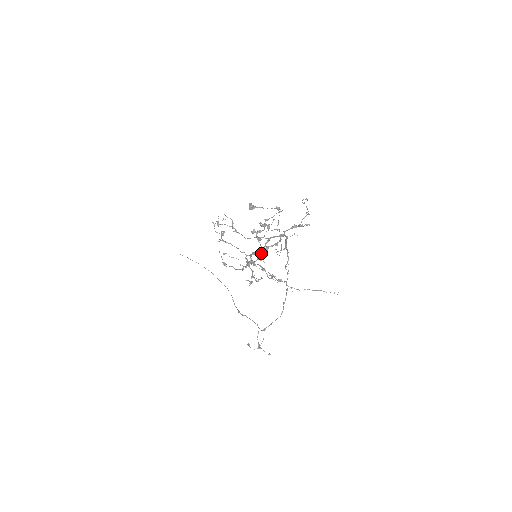
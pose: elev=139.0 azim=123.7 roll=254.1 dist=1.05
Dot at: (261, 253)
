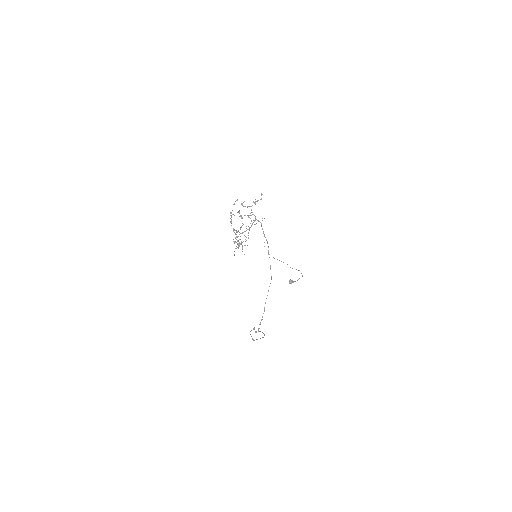
Dot at: occluded
